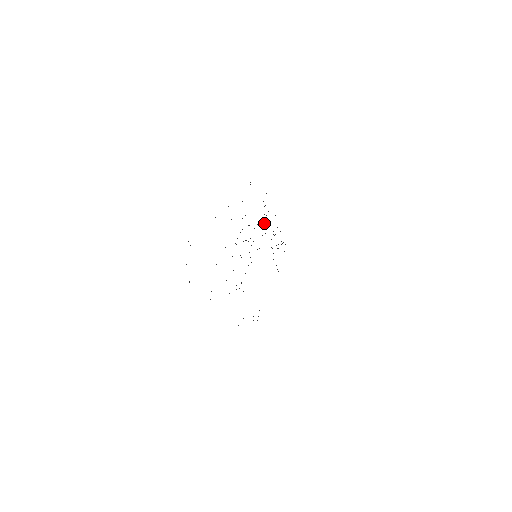
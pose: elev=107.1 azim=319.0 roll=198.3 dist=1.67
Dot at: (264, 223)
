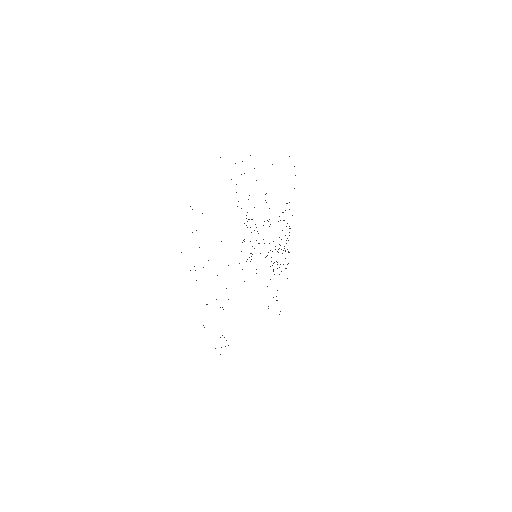
Dot at: occluded
